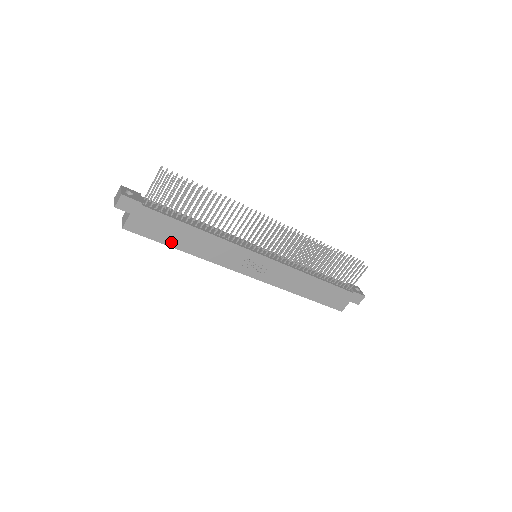
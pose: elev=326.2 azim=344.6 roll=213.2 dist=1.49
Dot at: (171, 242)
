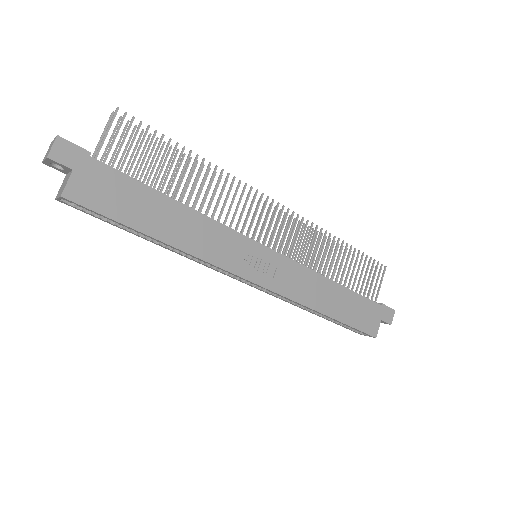
Dot at: (139, 223)
